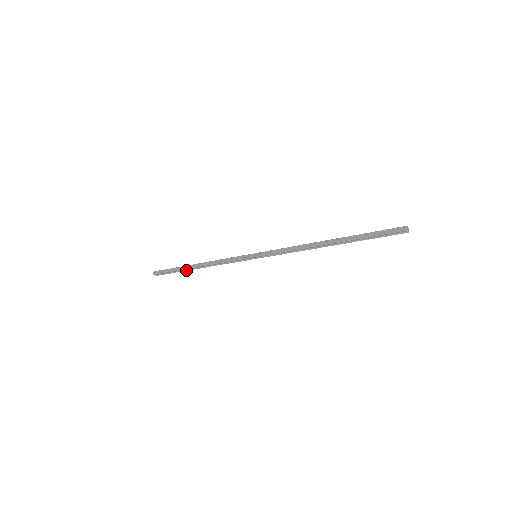
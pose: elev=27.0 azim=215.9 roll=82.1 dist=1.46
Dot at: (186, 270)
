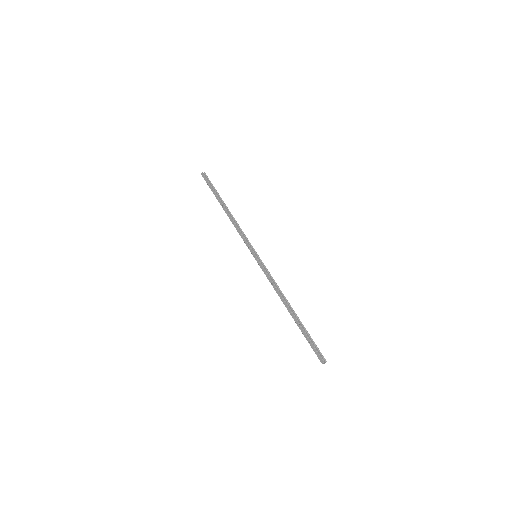
Dot at: (220, 201)
